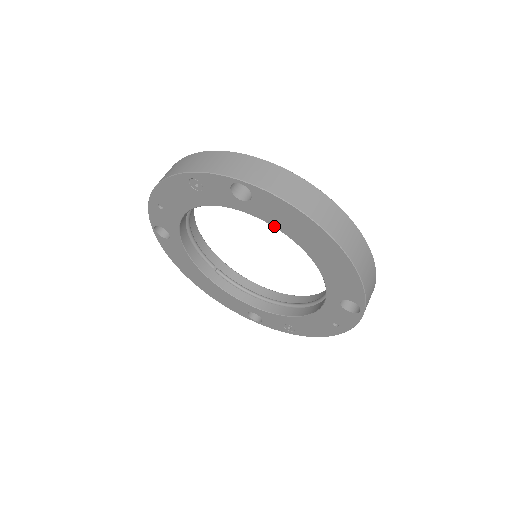
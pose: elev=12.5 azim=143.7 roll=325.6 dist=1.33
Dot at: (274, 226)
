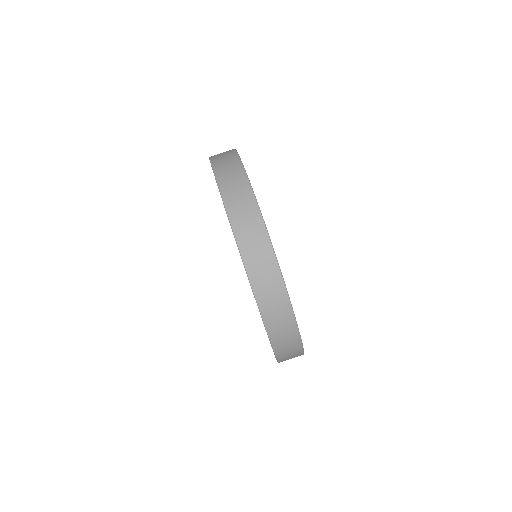
Dot at: occluded
